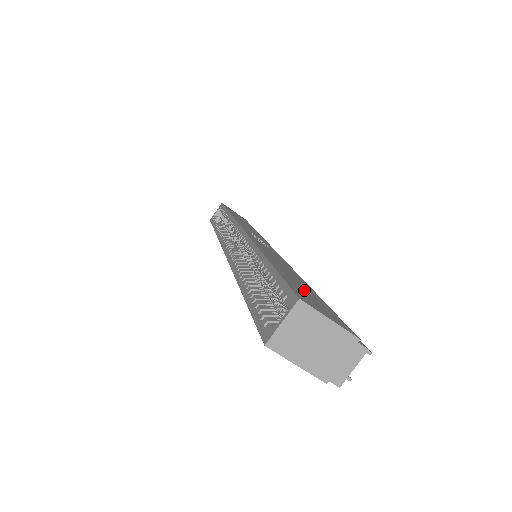
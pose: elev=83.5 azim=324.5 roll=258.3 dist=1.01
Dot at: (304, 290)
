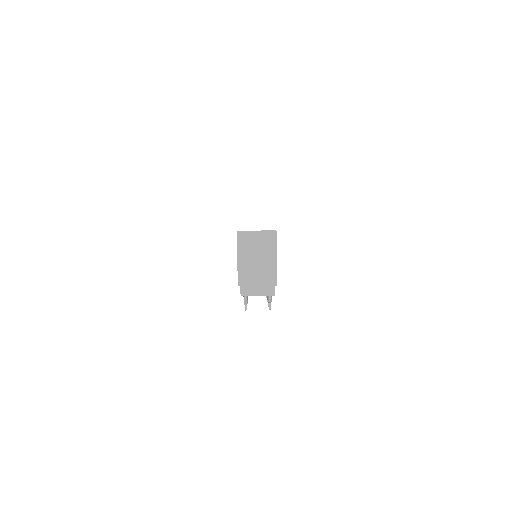
Dot at: occluded
